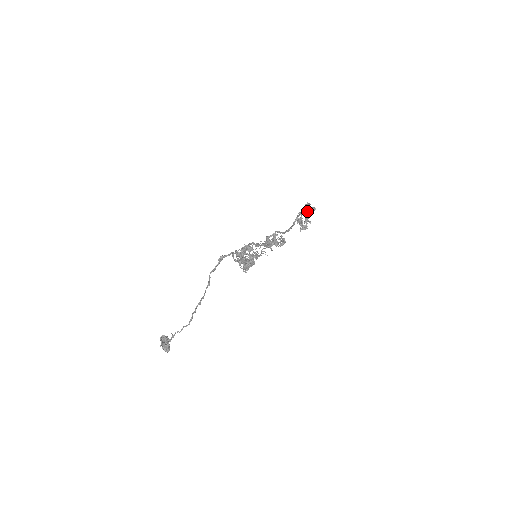
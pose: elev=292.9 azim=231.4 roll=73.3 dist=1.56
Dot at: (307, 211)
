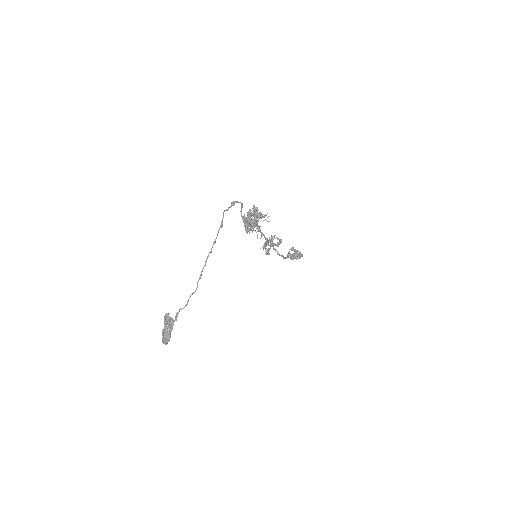
Dot at: occluded
